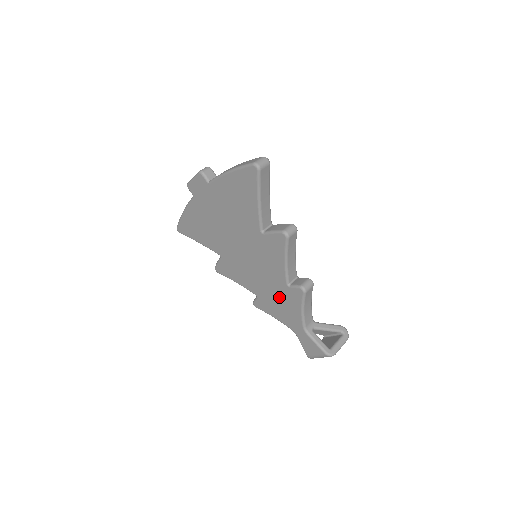
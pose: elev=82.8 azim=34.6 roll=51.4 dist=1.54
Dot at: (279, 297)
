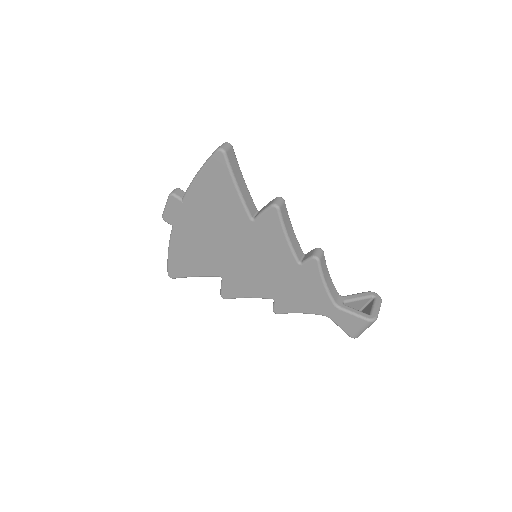
Dot at: (296, 284)
